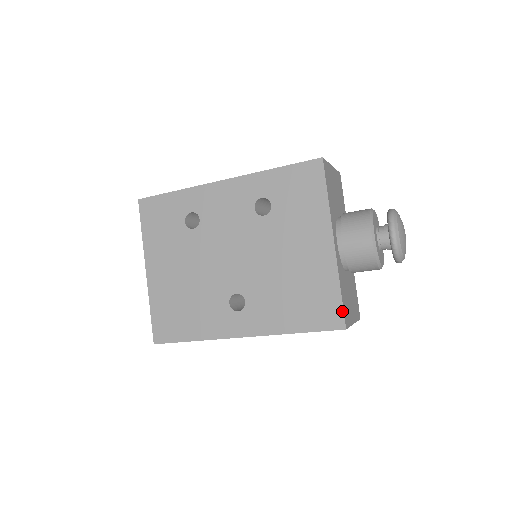
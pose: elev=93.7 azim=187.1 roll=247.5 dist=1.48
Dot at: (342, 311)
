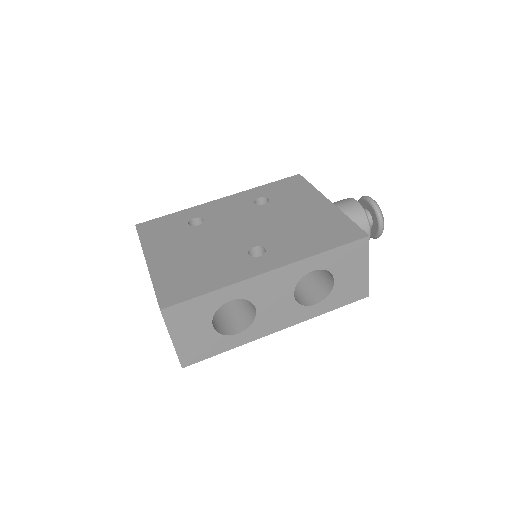
Dot at: (359, 228)
